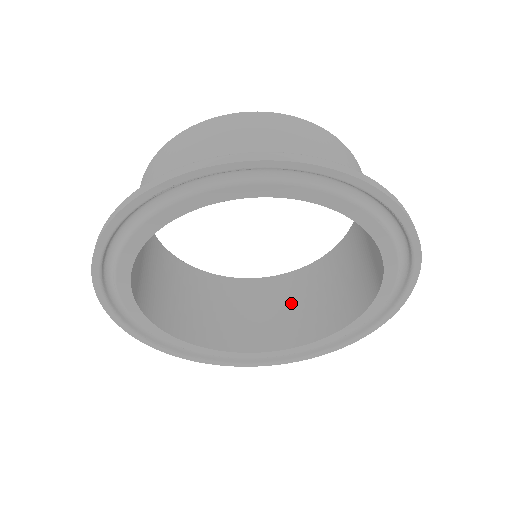
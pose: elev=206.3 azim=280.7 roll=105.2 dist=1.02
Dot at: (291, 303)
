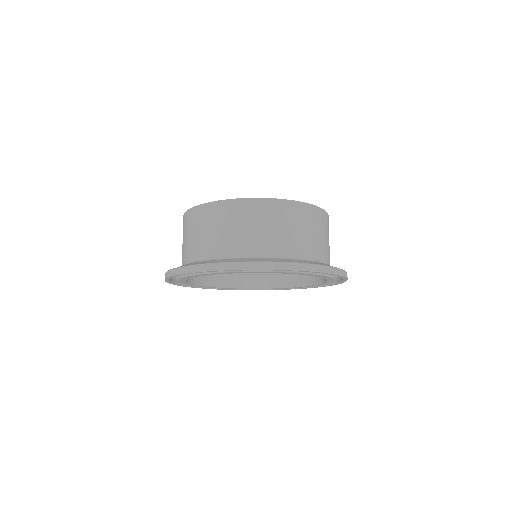
Dot at: occluded
